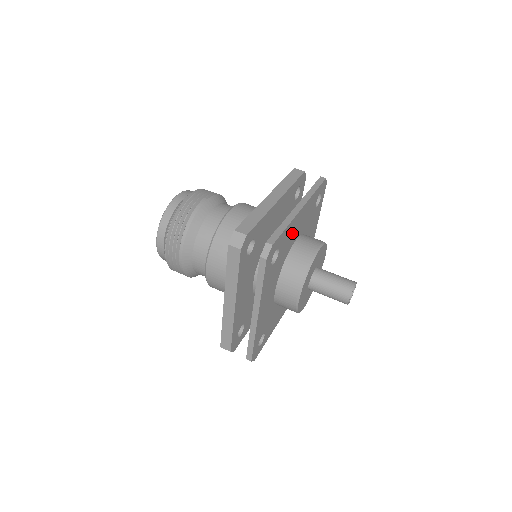
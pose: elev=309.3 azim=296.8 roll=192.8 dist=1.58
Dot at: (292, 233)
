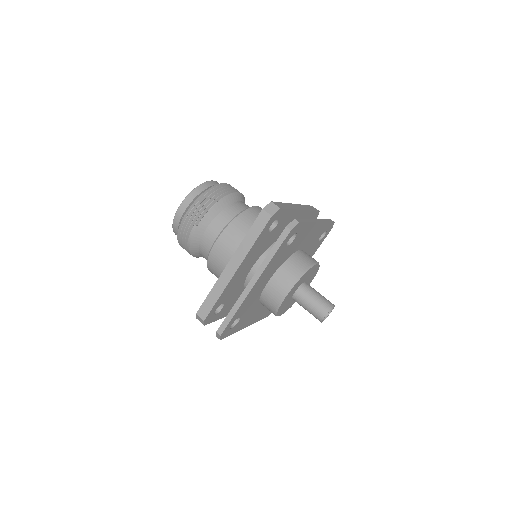
Dot at: (253, 295)
